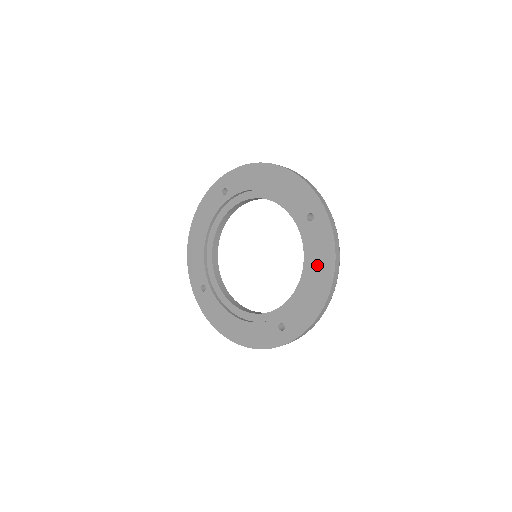
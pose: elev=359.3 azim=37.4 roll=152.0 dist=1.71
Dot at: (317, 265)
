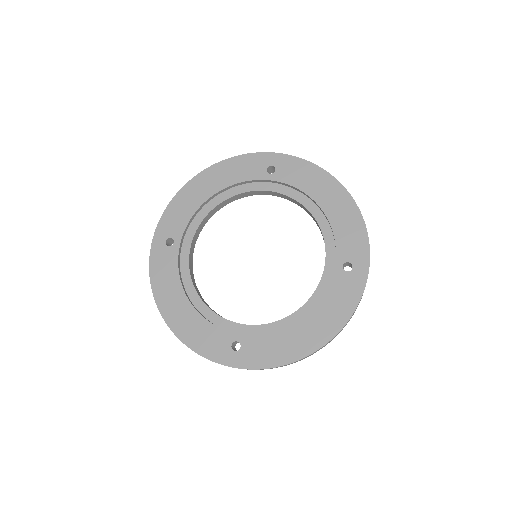
Dot at: (316, 189)
